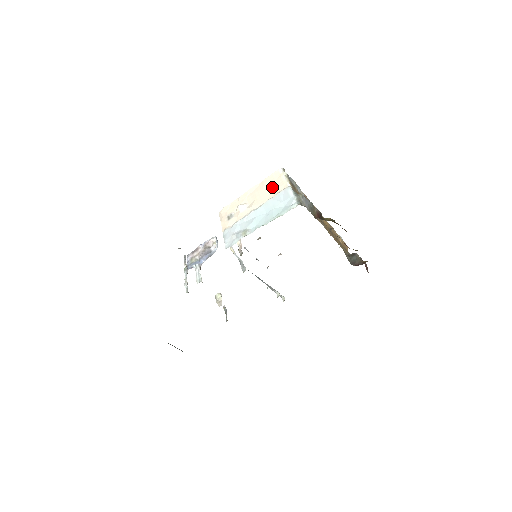
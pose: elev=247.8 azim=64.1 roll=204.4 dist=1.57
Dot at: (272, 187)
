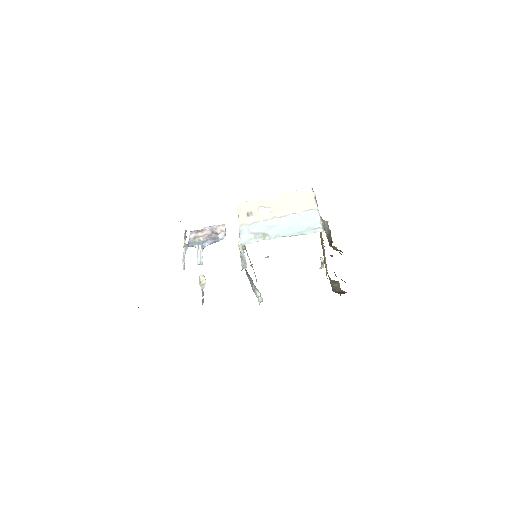
Dot at: (299, 202)
